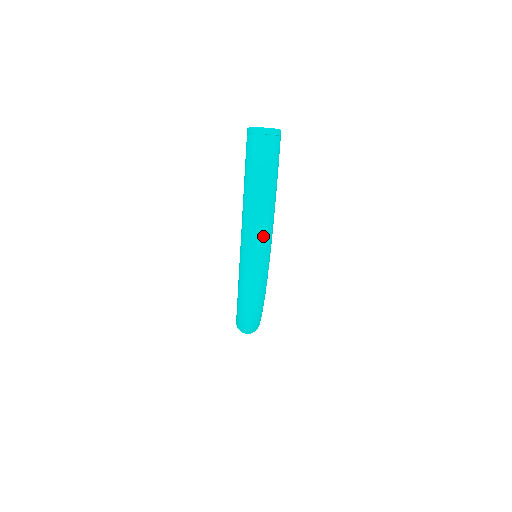
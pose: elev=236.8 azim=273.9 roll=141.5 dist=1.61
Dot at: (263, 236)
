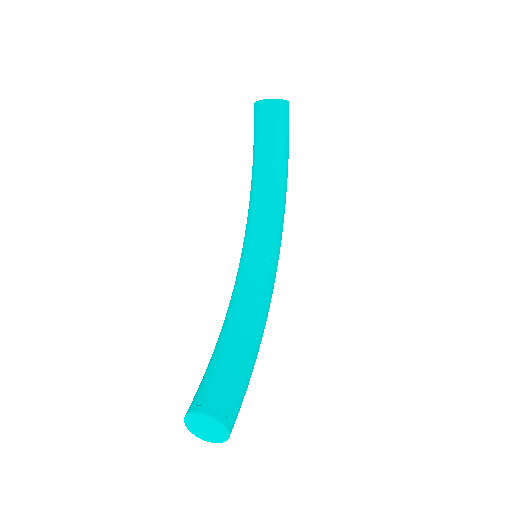
Dot at: occluded
